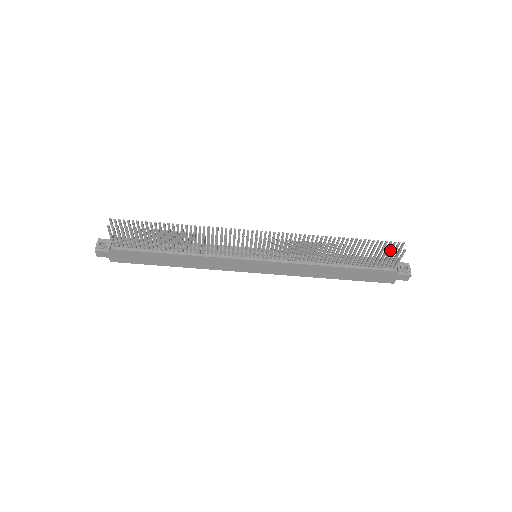
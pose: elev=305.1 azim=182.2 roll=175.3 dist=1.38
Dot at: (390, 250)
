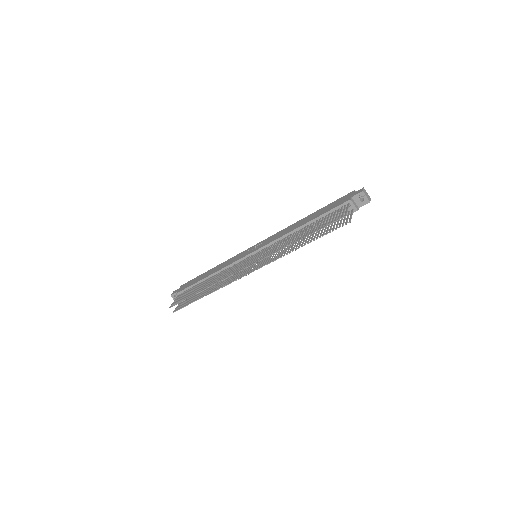
Dot at: (338, 227)
